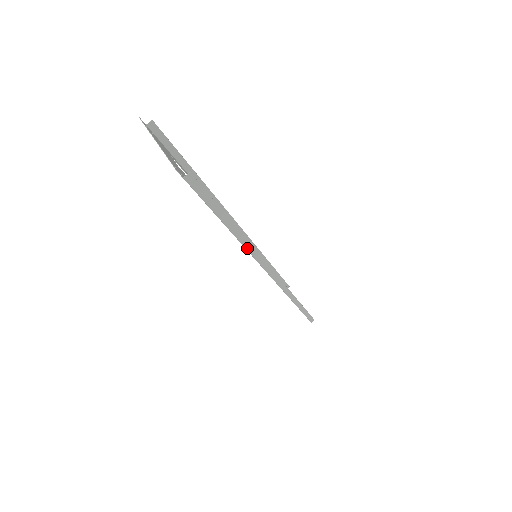
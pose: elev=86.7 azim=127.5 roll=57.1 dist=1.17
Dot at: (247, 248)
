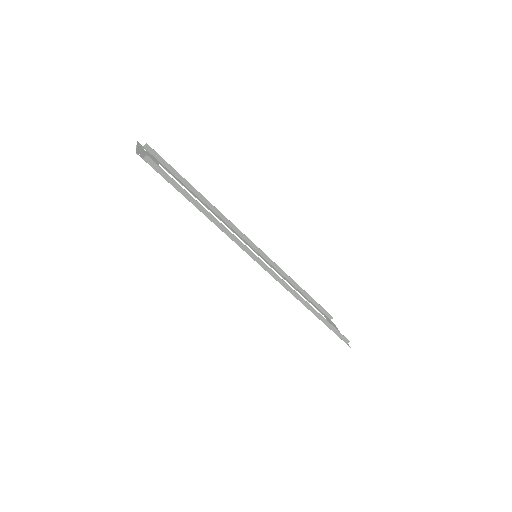
Dot at: (222, 230)
